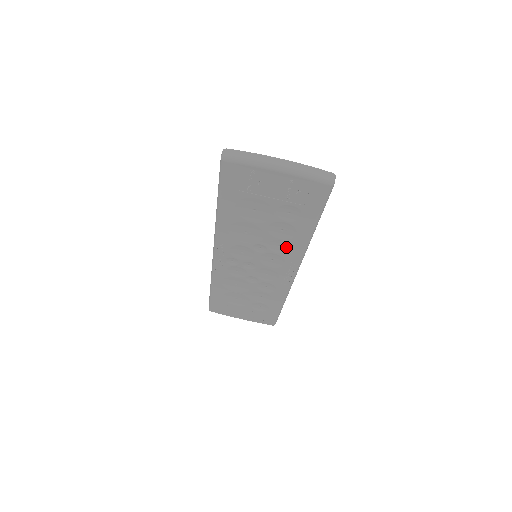
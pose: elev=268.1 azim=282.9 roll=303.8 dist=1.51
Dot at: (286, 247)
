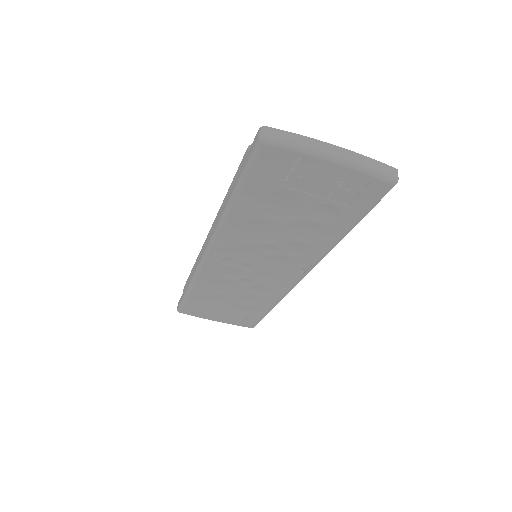
Dot at: (303, 250)
